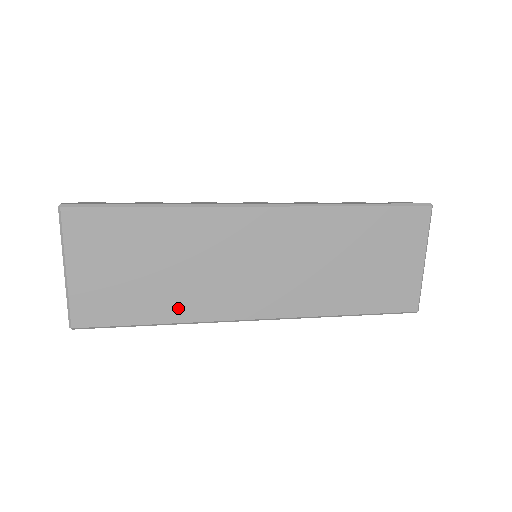
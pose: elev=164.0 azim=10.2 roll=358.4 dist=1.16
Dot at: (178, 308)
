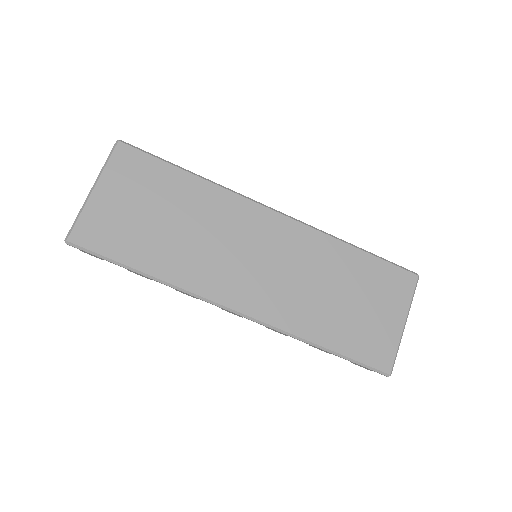
Dot at: (170, 266)
